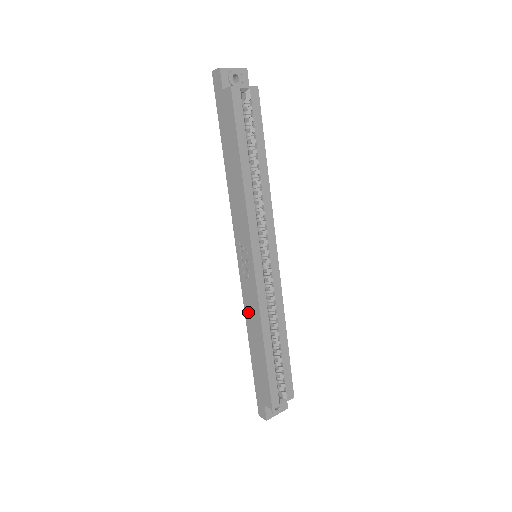
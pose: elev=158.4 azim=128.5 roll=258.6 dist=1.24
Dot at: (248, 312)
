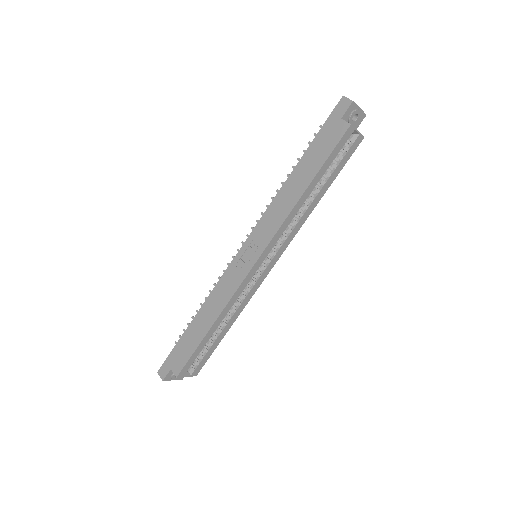
Dot at: (216, 293)
